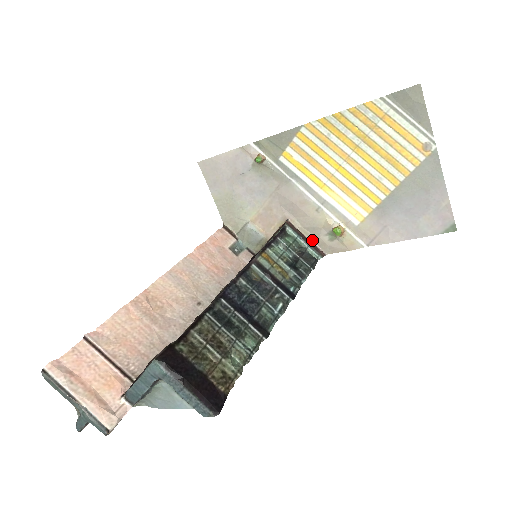
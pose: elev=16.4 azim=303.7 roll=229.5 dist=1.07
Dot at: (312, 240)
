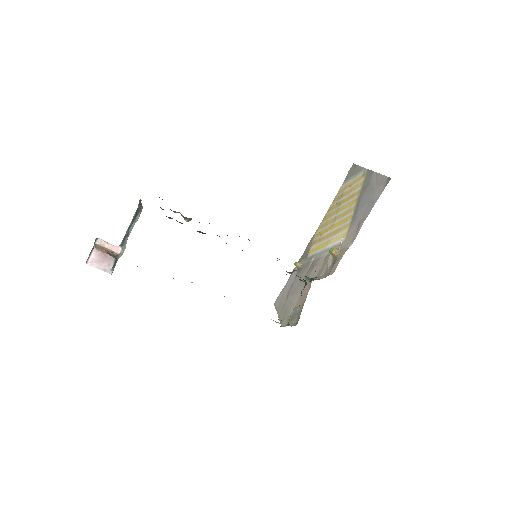
Dot at: occluded
